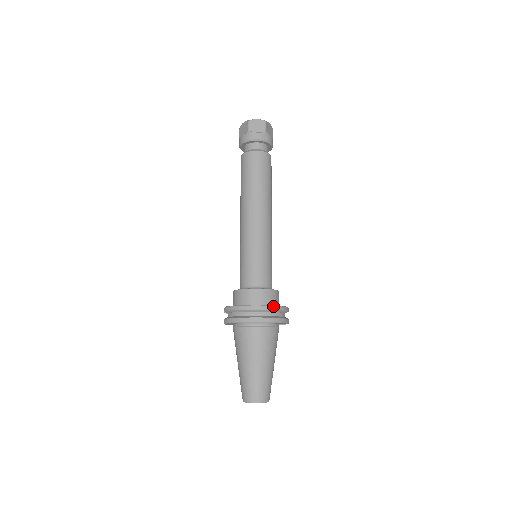
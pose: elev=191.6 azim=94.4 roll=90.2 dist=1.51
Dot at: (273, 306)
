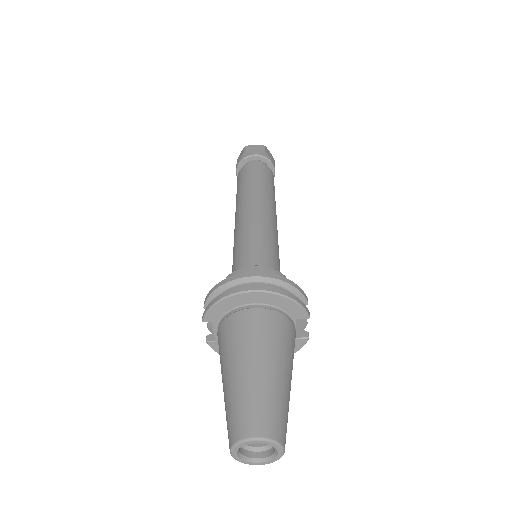
Dot at: (278, 275)
